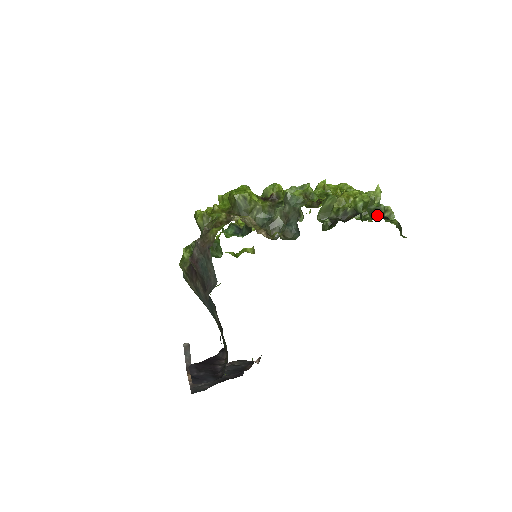
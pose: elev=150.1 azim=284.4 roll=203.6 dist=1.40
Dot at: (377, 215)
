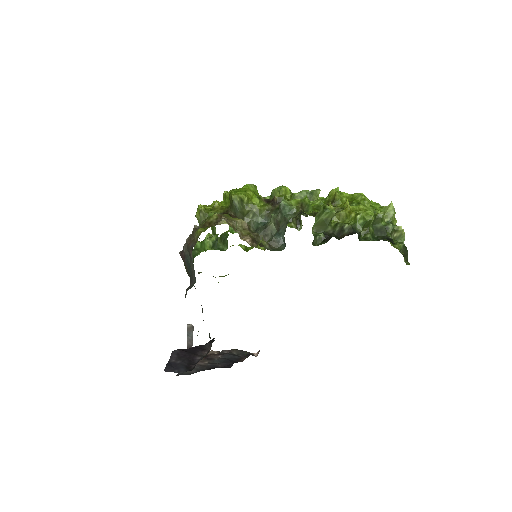
Dot at: (382, 235)
